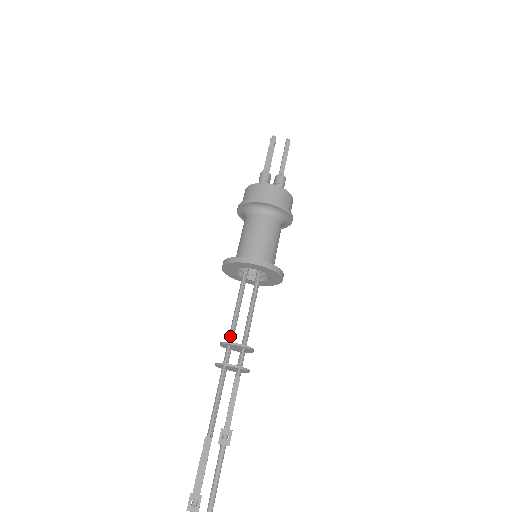
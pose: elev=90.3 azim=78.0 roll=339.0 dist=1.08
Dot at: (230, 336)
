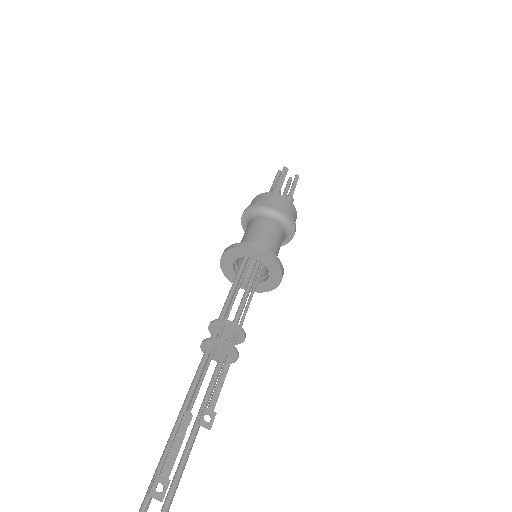
Dot at: (226, 316)
